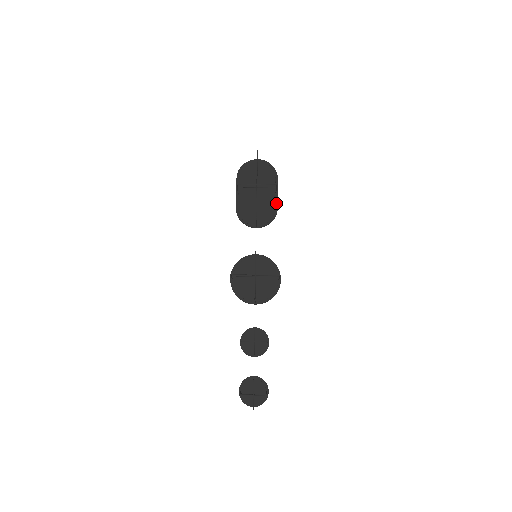
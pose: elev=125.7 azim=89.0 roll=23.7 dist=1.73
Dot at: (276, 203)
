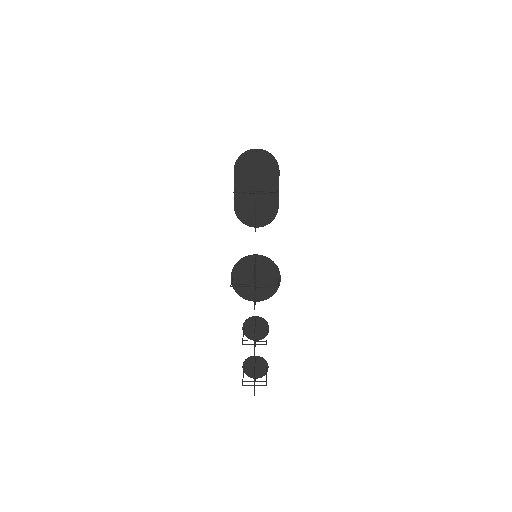
Dot at: (277, 201)
